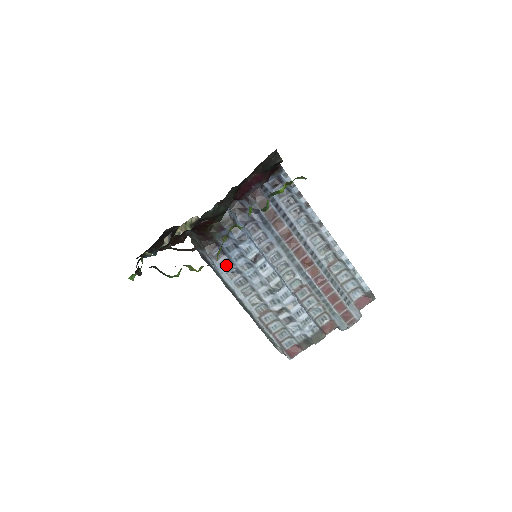
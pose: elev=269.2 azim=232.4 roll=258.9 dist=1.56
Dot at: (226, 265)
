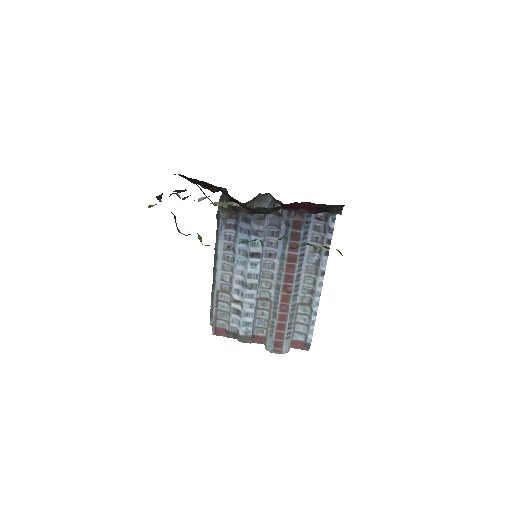
Dot at: (229, 237)
